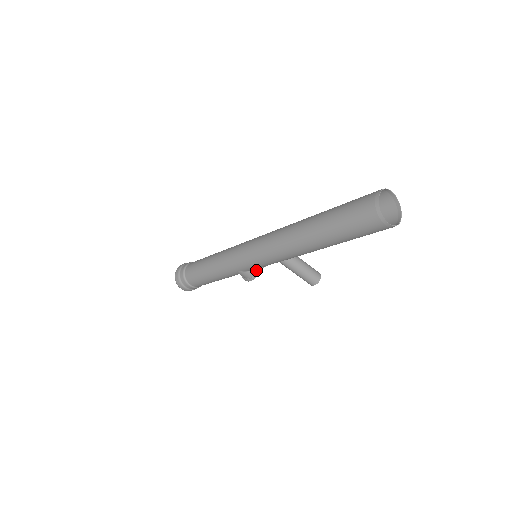
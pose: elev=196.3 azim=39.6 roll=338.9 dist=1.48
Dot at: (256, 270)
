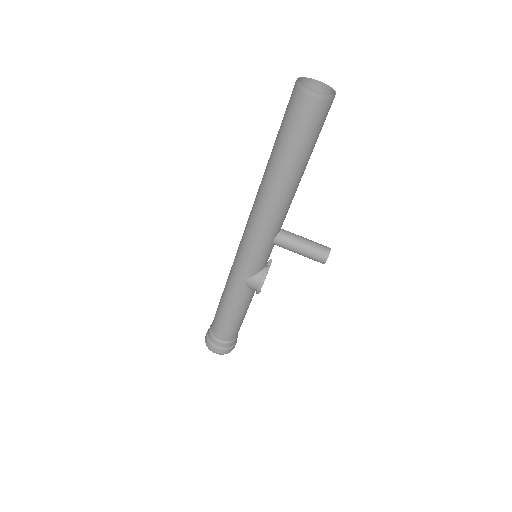
Dot at: (262, 272)
